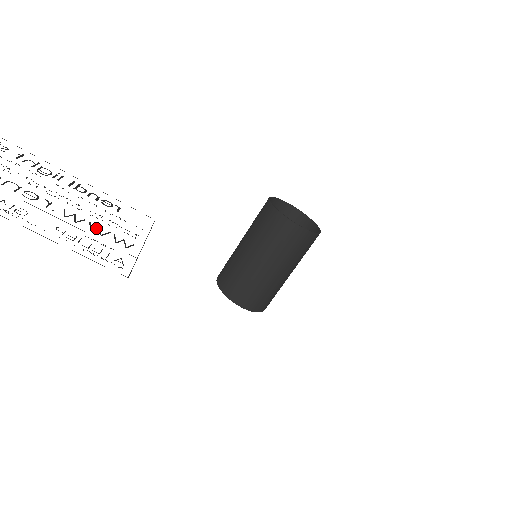
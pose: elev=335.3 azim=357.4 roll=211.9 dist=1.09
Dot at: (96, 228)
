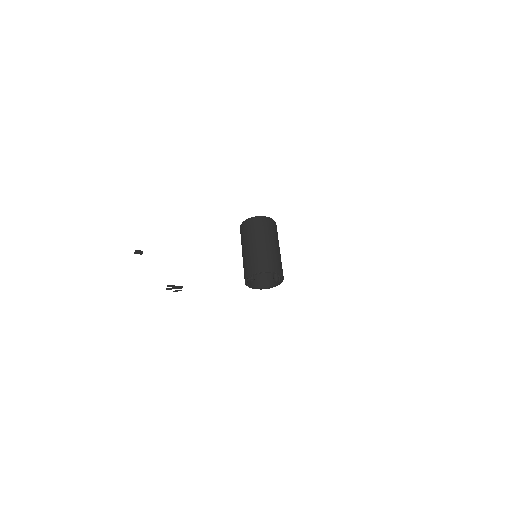
Dot at: occluded
